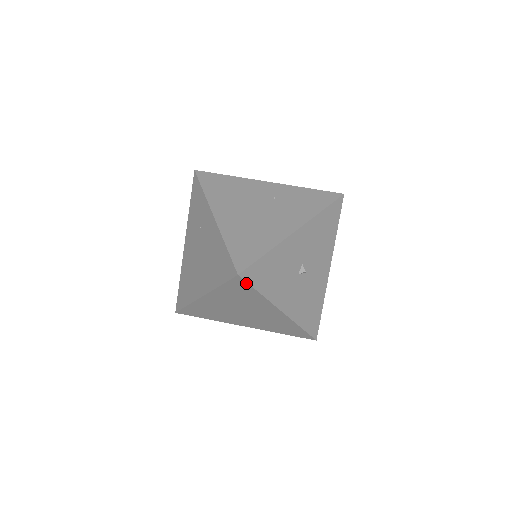
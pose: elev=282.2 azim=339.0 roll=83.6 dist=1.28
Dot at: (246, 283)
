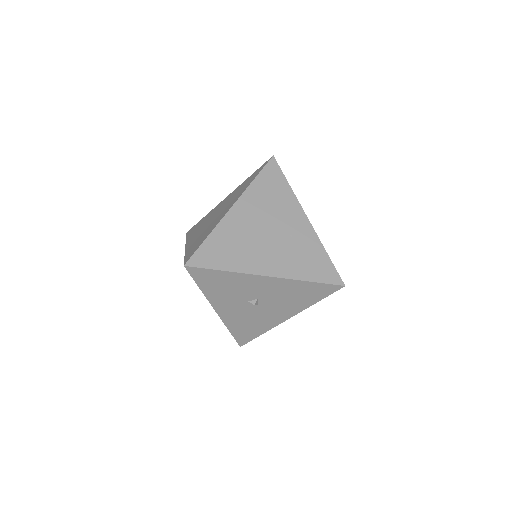
Dot at: (190, 274)
